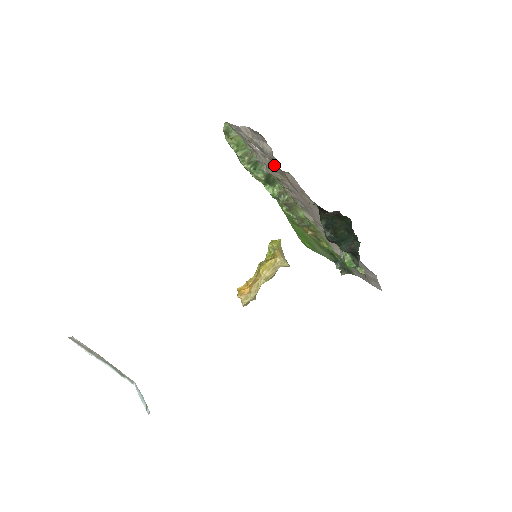
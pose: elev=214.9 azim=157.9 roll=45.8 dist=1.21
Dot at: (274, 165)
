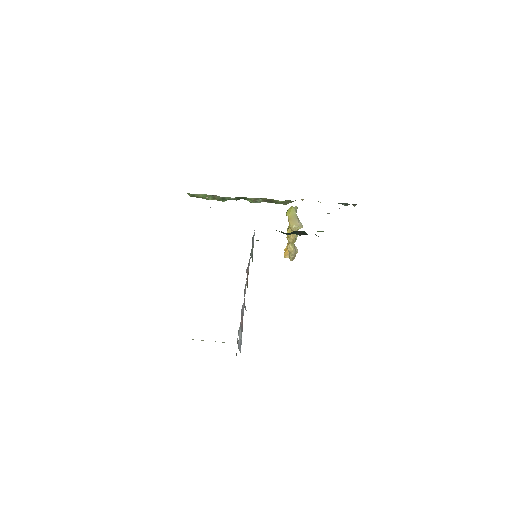
Dot at: occluded
